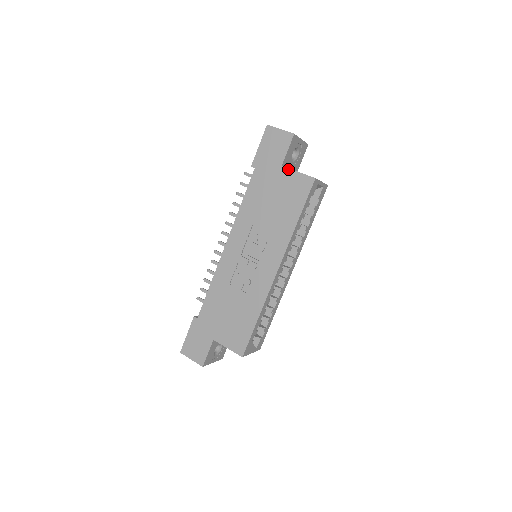
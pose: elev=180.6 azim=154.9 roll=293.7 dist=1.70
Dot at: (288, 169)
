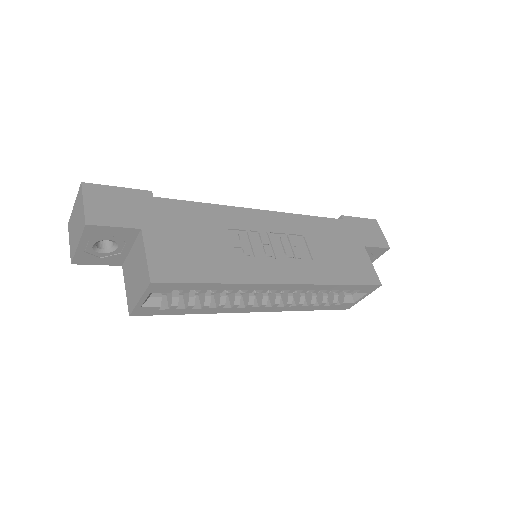
Dot at: (367, 254)
